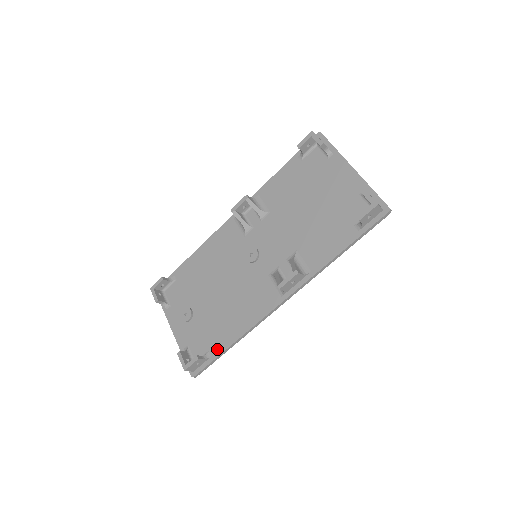
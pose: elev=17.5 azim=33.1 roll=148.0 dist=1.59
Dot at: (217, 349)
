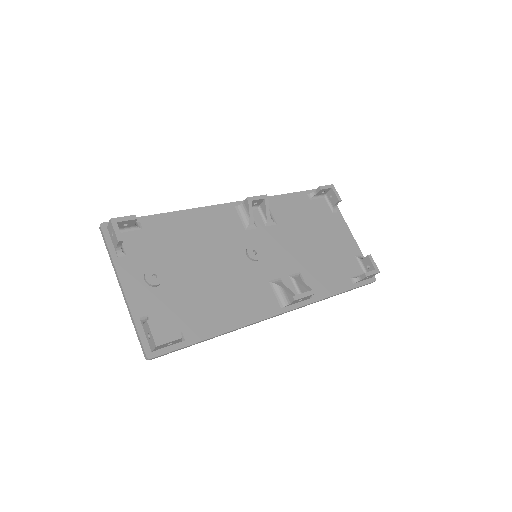
Dot at: (194, 335)
